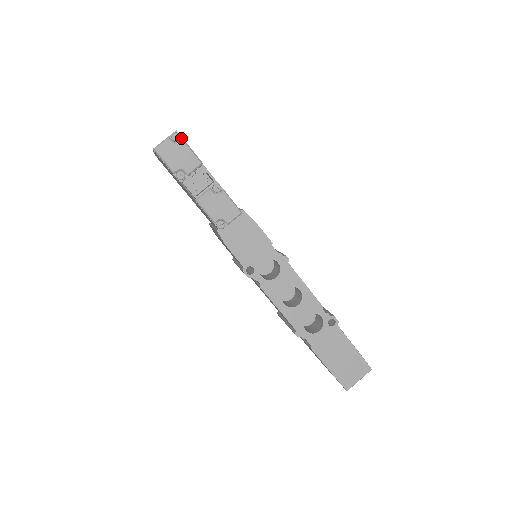
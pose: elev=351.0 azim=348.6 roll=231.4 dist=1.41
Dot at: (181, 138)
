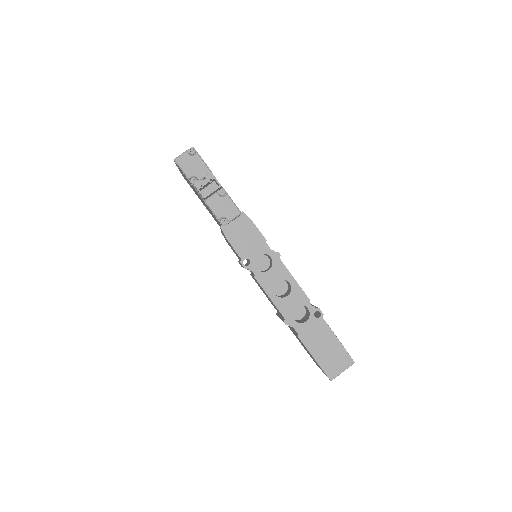
Dot at: (196, 152)
